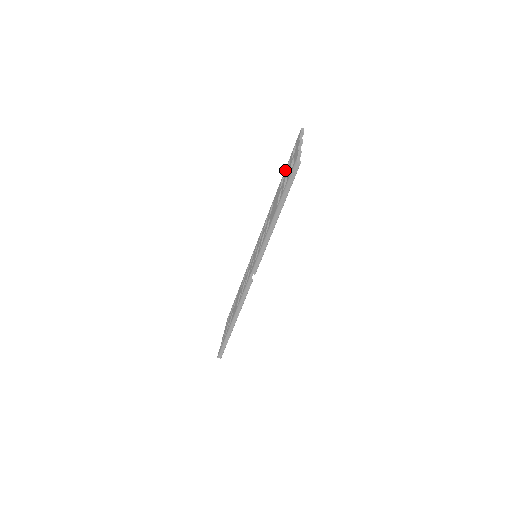
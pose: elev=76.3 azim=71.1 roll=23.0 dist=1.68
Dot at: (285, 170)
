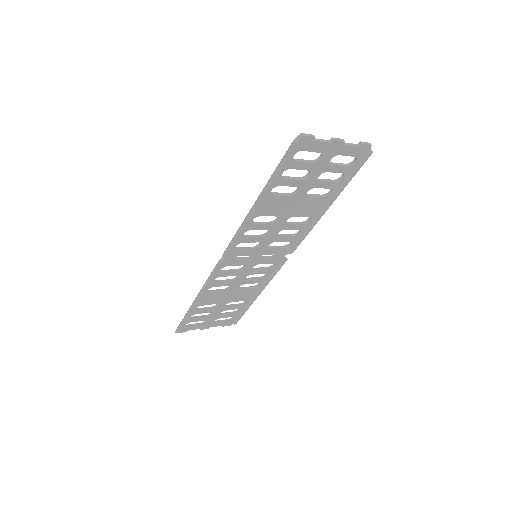
Dot at: occluded
